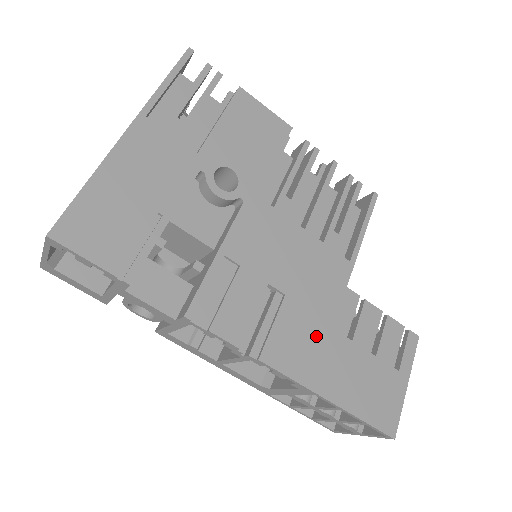
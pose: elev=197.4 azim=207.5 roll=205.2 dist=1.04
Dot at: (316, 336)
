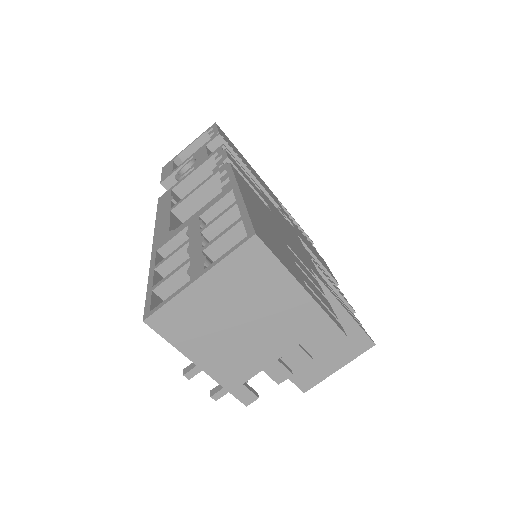
Dot at: (268, 215)
